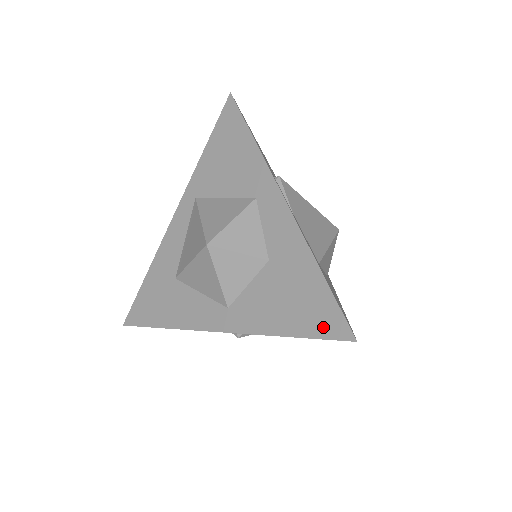
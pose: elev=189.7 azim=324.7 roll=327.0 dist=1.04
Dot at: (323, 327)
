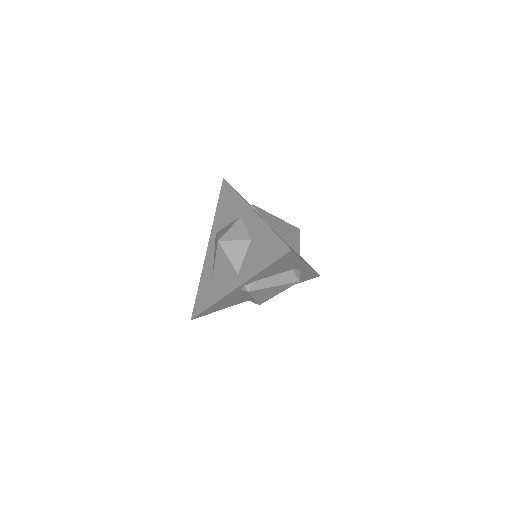
Dot at: (278, 253)
